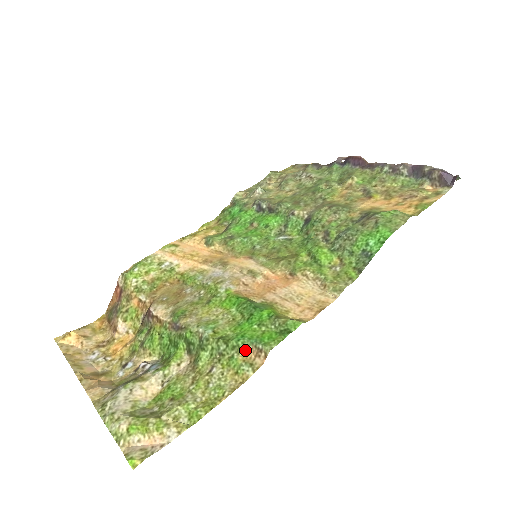
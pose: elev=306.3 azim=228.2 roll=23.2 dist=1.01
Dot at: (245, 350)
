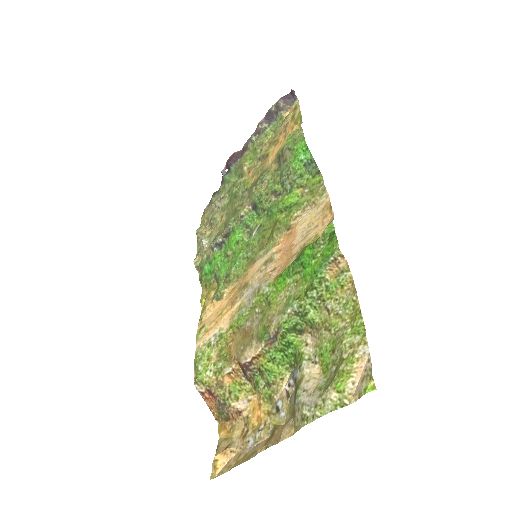
Dot at: (327, 273)
